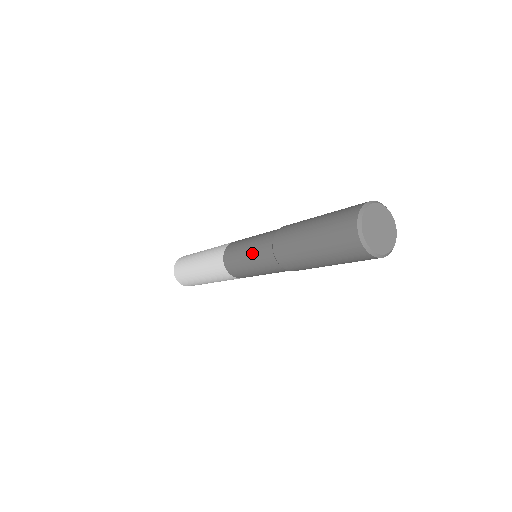
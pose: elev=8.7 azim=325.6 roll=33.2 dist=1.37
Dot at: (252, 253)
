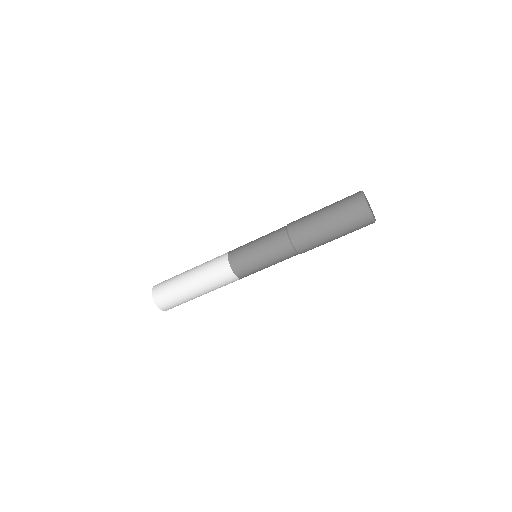
Dot at: occluded
